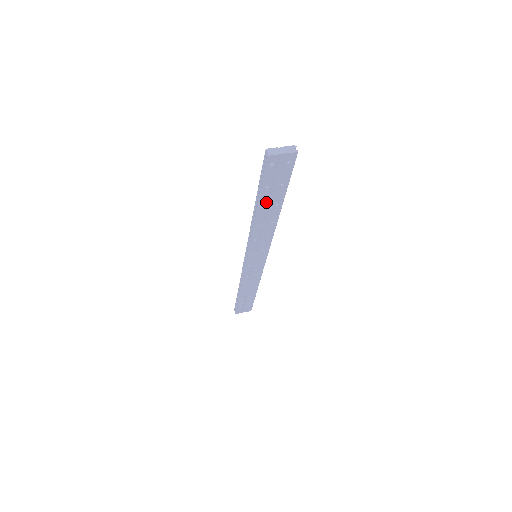
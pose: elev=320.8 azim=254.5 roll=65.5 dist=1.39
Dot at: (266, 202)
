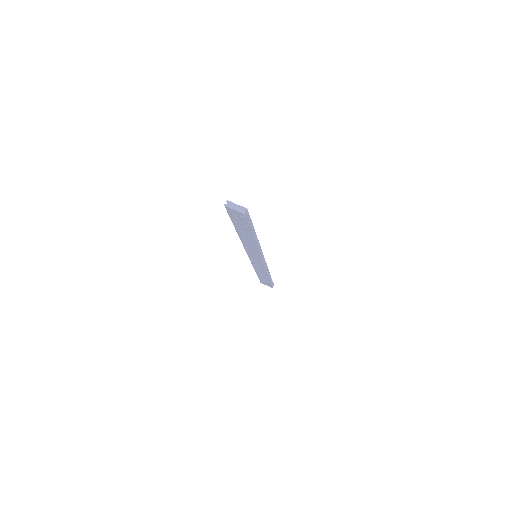
Dot at: (240, 229)
